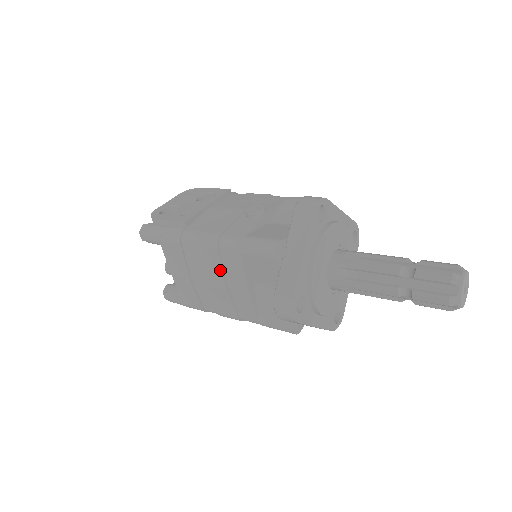
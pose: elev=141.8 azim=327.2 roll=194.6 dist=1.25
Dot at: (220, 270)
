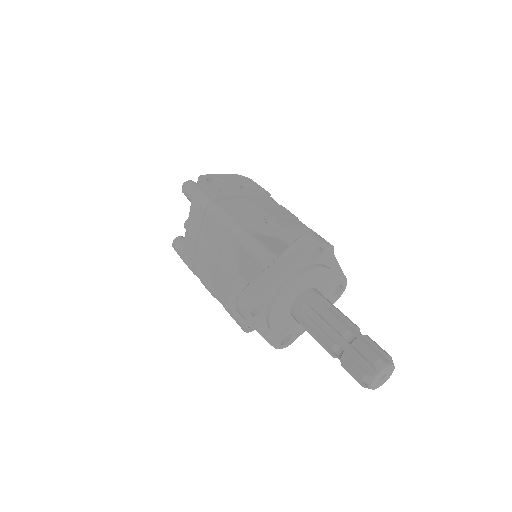
Dot at: (220, 248)
